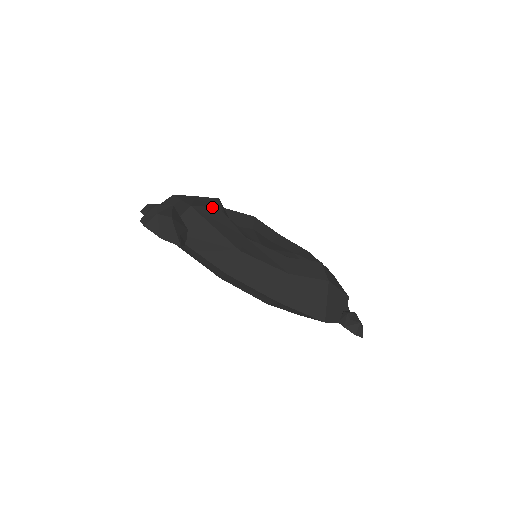
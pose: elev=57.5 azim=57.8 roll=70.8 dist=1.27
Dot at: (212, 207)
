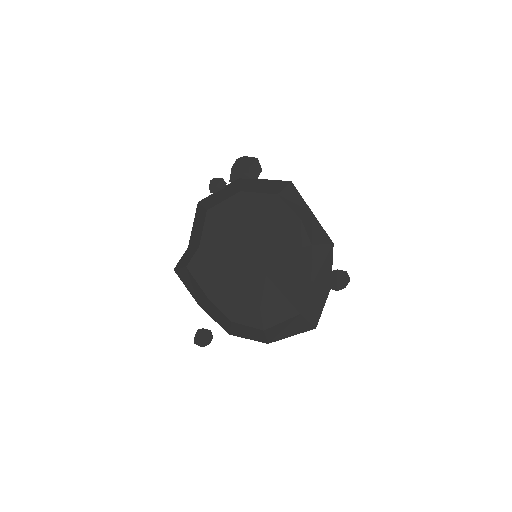
Dot at: occluded
